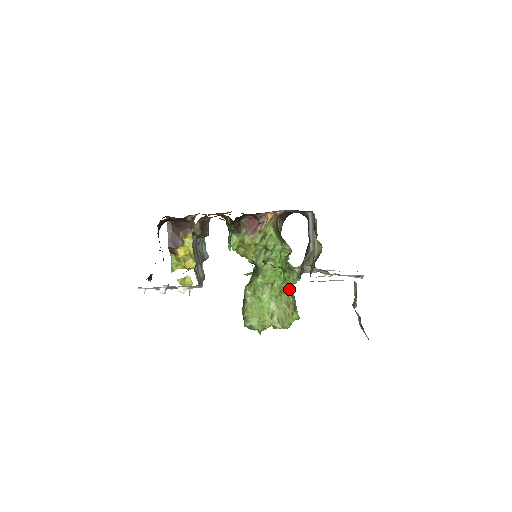
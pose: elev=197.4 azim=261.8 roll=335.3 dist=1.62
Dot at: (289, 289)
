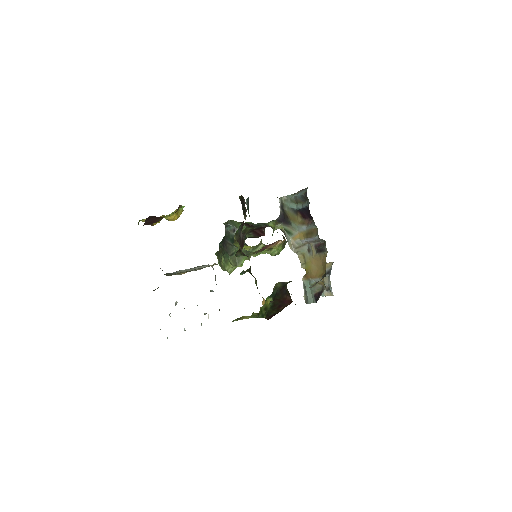
Dot at: occluded
